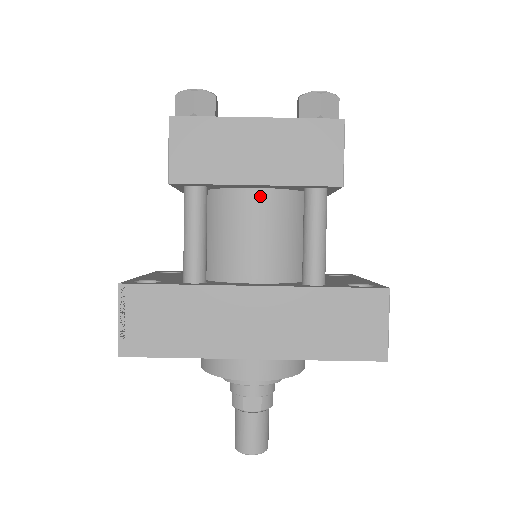
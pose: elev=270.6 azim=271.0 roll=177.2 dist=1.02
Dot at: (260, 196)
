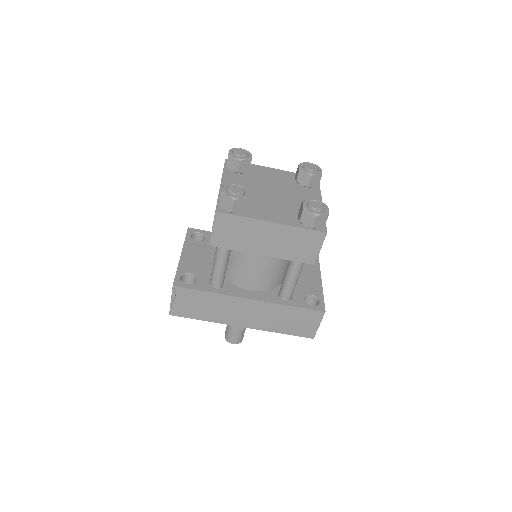
Dot at: occluded
